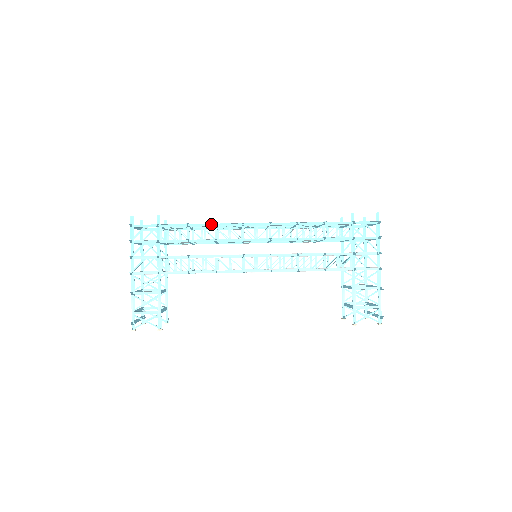
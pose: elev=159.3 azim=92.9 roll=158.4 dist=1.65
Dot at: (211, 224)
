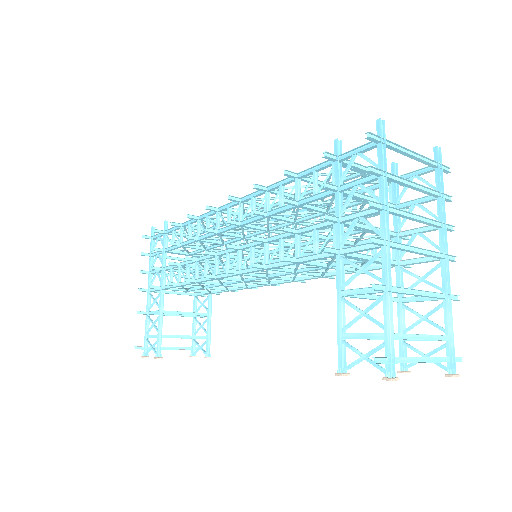
Dot at: (196, 218)
